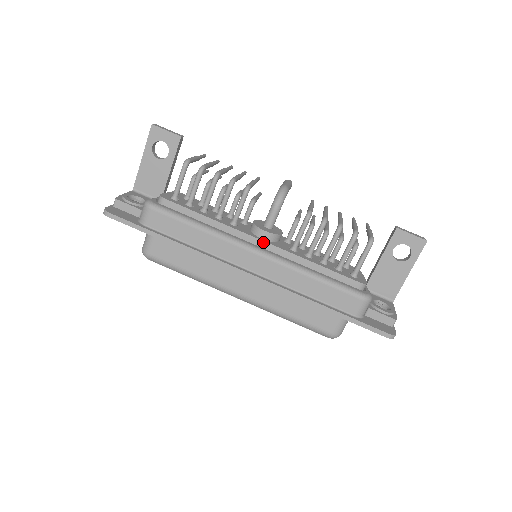
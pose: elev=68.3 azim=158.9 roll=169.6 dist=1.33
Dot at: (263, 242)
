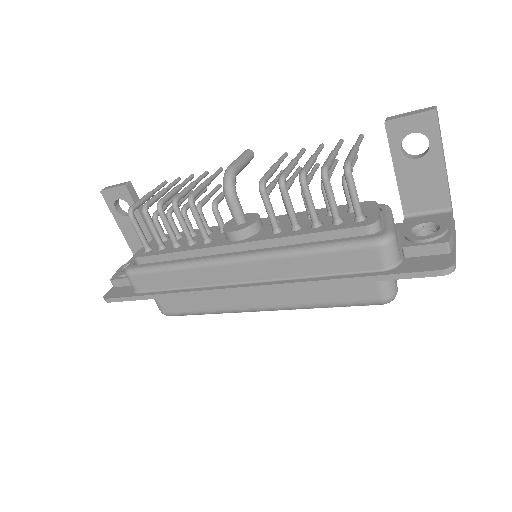
Dot at: (238, 245)
